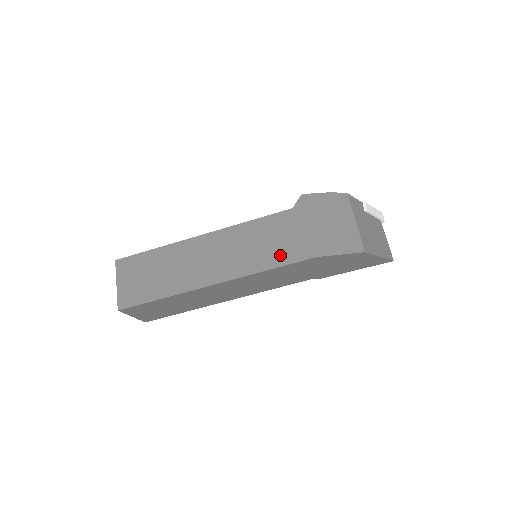
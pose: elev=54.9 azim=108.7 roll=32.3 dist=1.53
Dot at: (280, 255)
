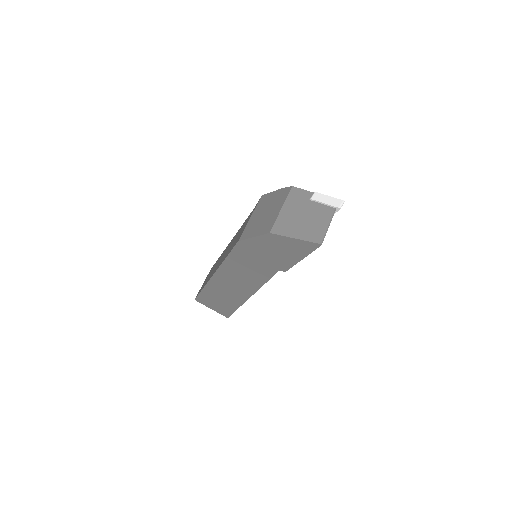
Dot at: (233, 245)
